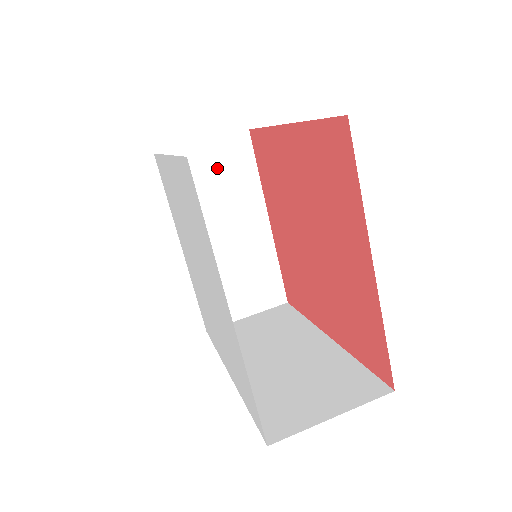
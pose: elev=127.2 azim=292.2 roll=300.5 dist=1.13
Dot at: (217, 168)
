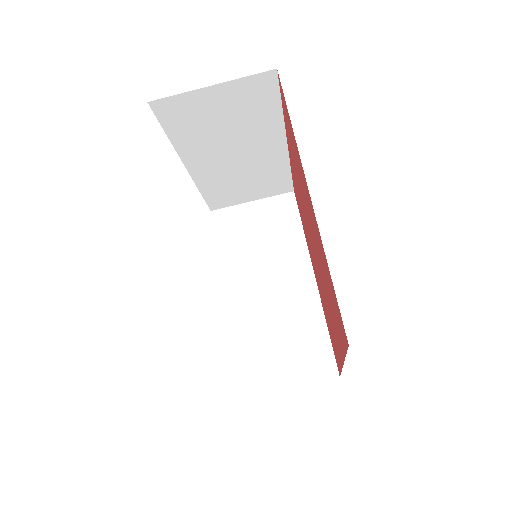
Dot at: (229, 107)
